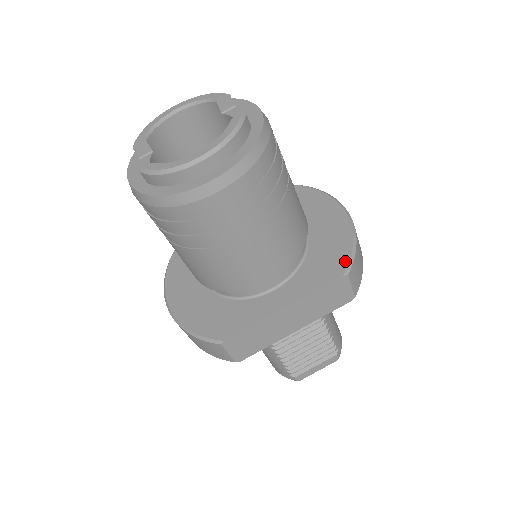
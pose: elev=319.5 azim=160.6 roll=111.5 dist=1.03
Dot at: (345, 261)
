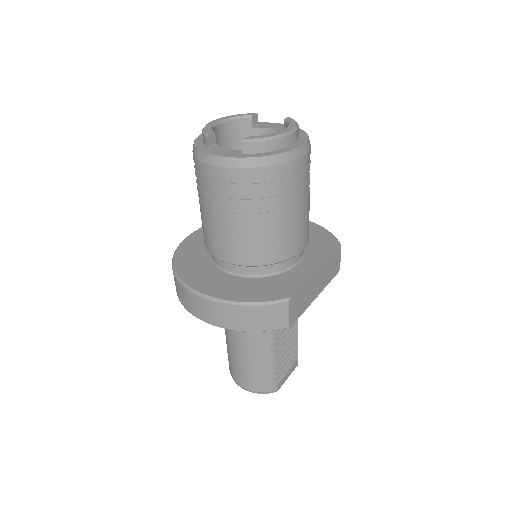
Dot at: (333, 239)
